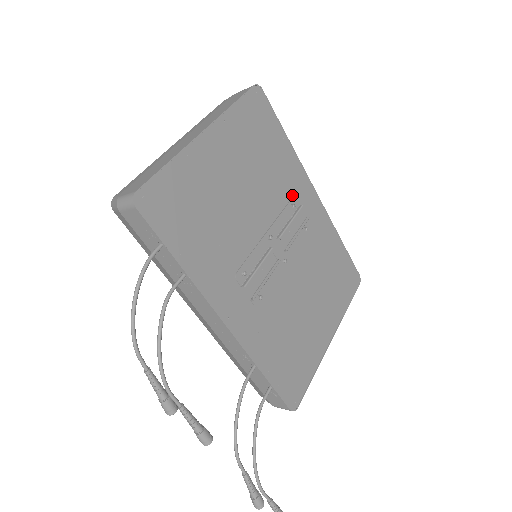
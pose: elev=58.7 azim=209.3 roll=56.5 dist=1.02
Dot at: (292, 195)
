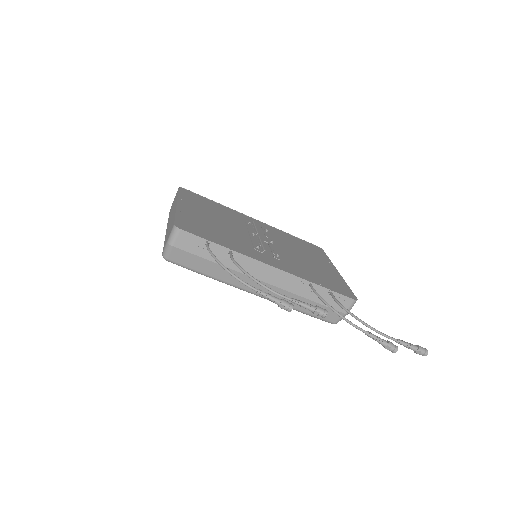
Dot at: (244, 221)
